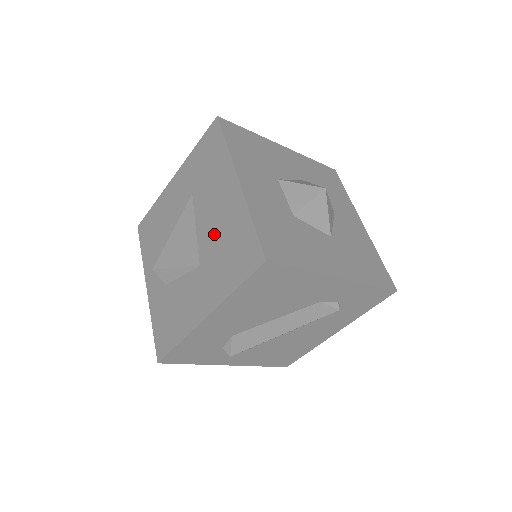
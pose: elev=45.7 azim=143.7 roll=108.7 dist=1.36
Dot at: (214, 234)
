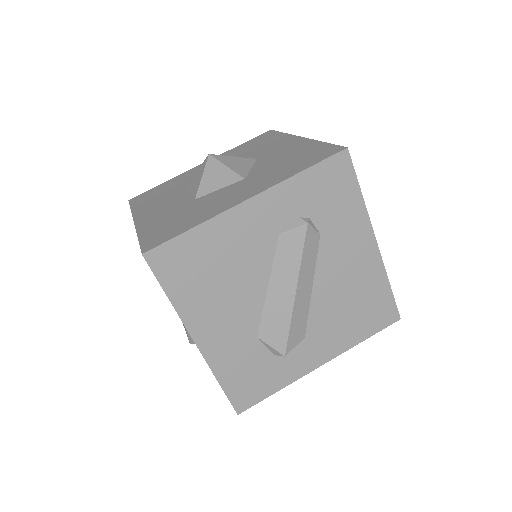
Dot at: occluded
